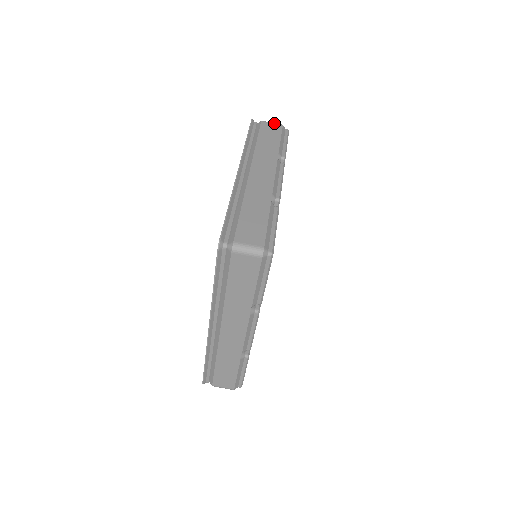
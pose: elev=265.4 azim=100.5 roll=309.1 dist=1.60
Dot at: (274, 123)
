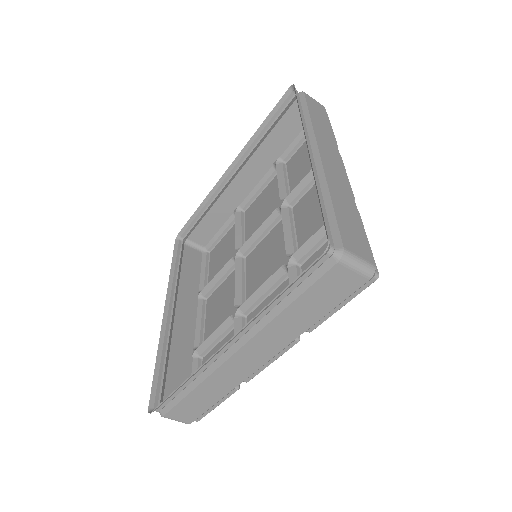
Dot at: (358, 272)
